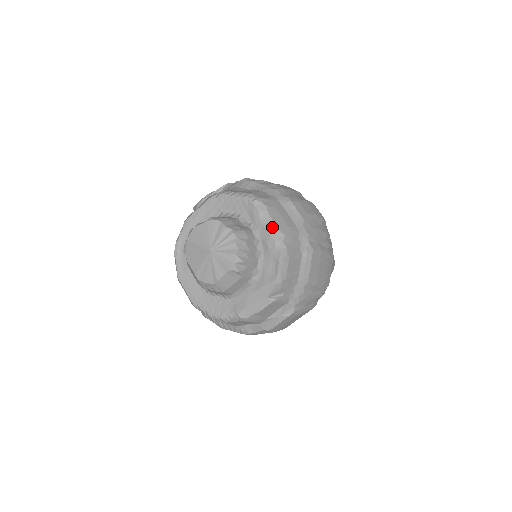
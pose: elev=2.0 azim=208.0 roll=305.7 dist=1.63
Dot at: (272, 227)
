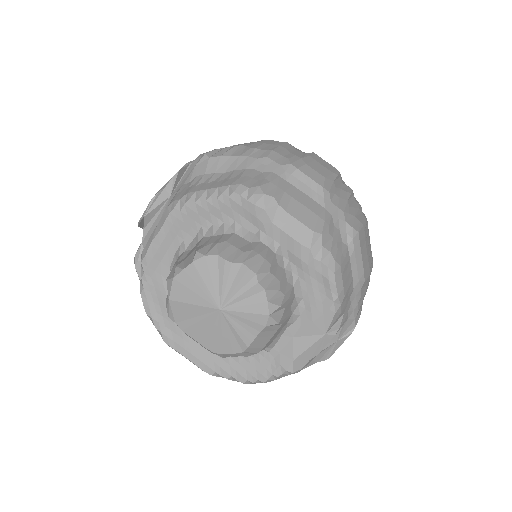
Dot at: (297, 229)
